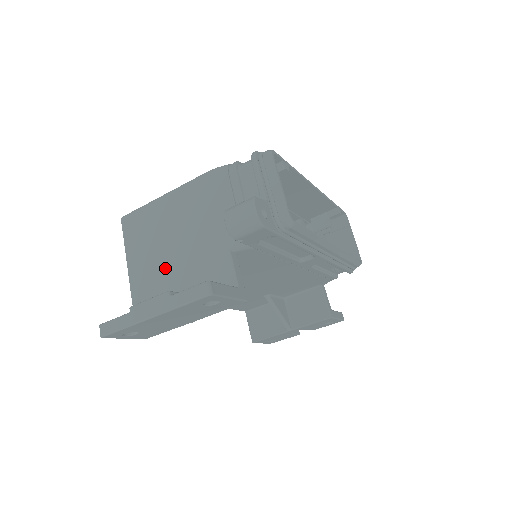
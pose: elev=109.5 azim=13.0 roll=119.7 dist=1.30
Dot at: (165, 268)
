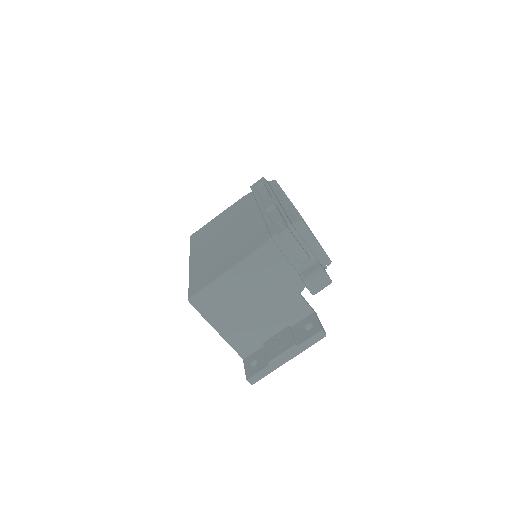
Dot at: (252, 320)
